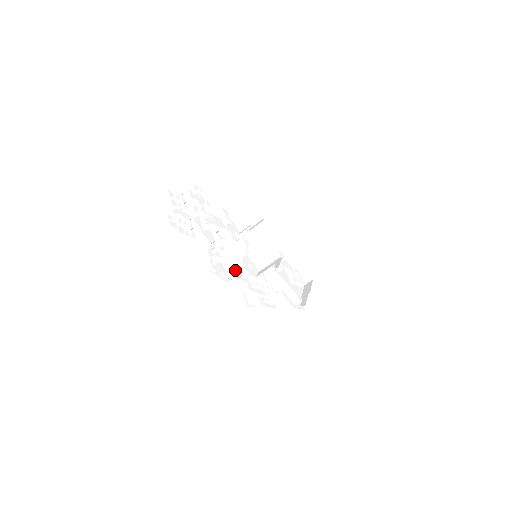
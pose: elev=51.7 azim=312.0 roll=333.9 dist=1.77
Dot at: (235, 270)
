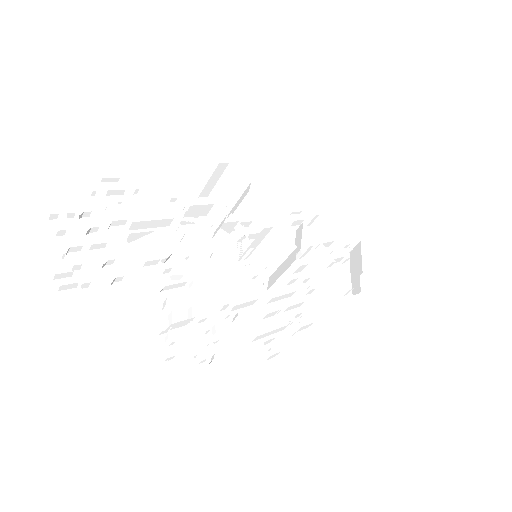
Dot at: (224, 307)
